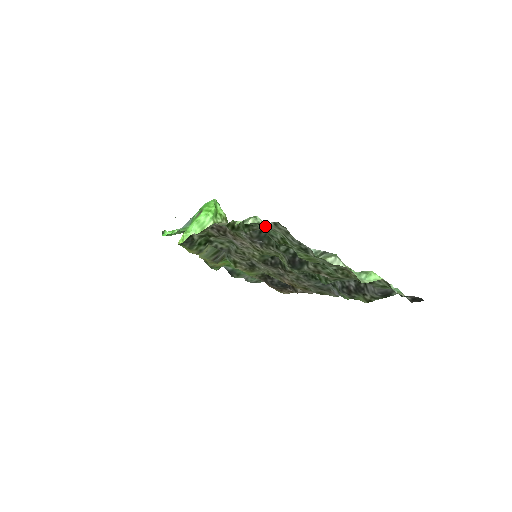
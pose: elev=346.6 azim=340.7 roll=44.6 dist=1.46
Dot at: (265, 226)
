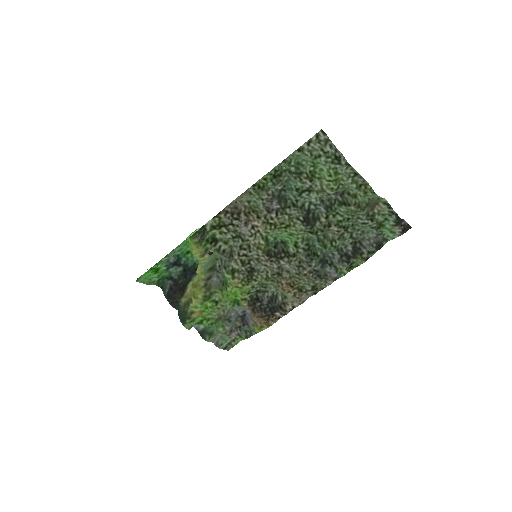
Dot at: (304, 148)
